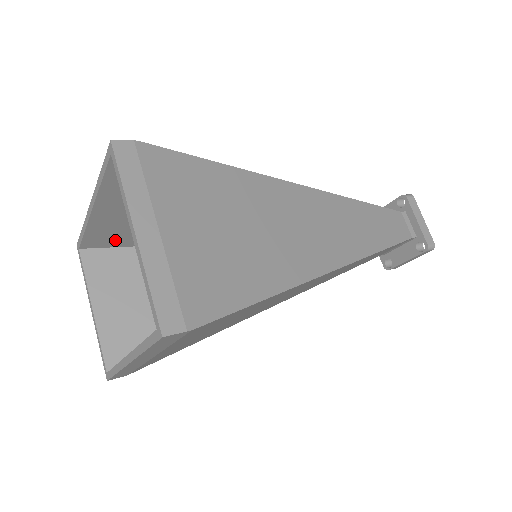
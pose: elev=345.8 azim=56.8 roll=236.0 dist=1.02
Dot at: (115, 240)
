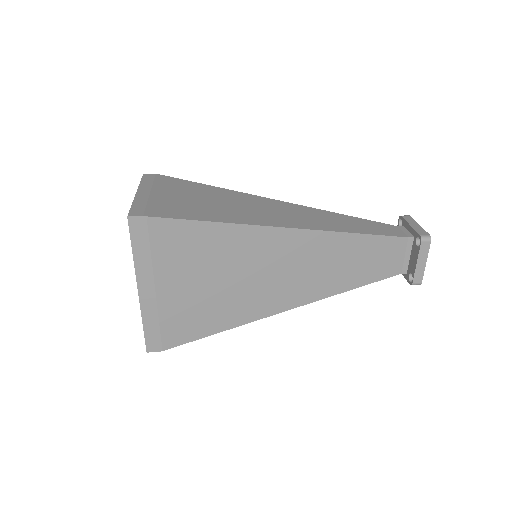
Dot at: occluded
